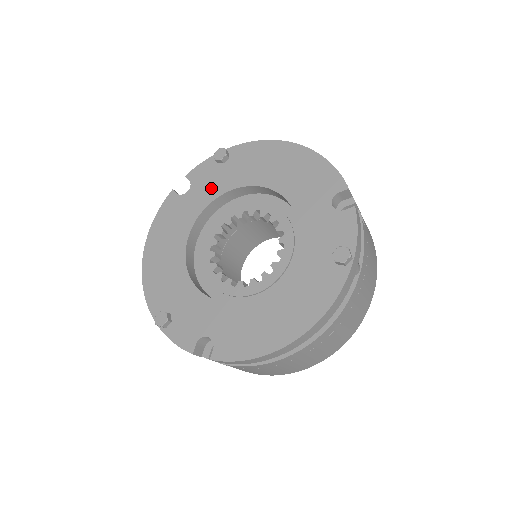
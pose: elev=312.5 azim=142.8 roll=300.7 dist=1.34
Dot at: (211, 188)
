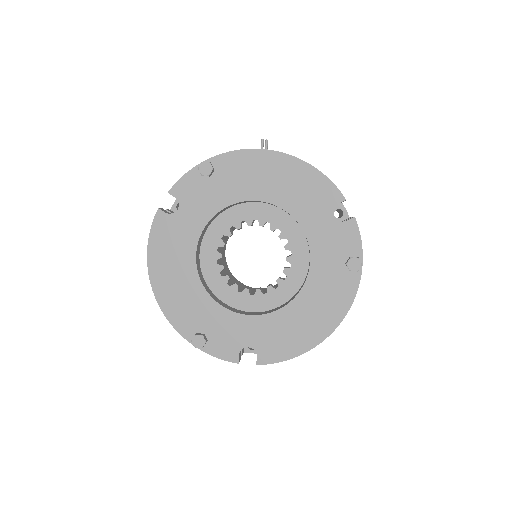
Dot at: (204, 205)
